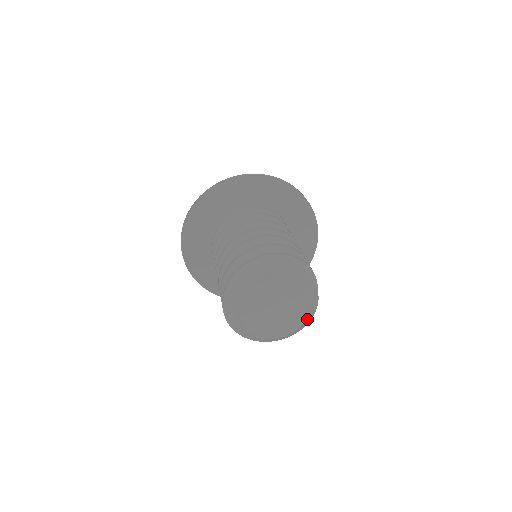
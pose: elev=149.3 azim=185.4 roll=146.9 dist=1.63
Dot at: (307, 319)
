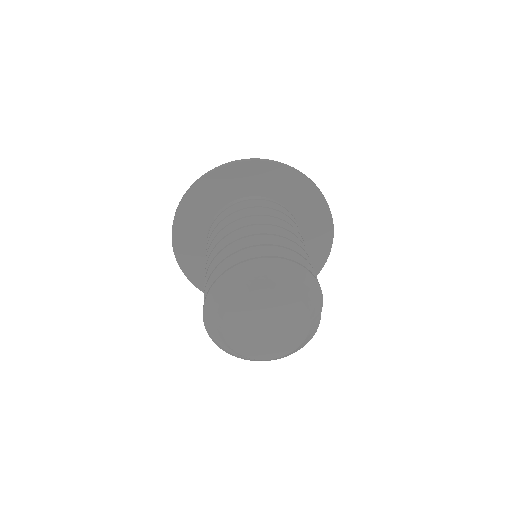
Dot at: (291, 352)
